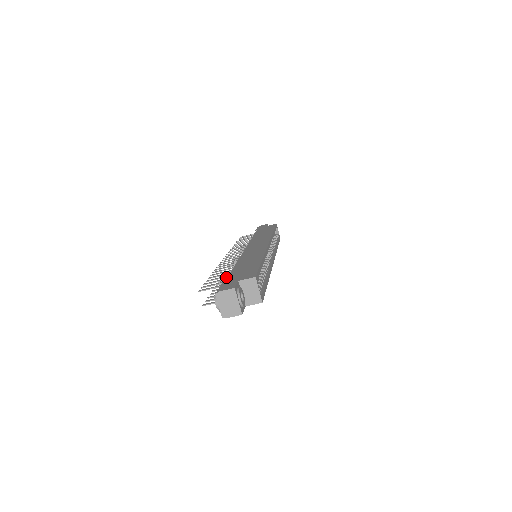
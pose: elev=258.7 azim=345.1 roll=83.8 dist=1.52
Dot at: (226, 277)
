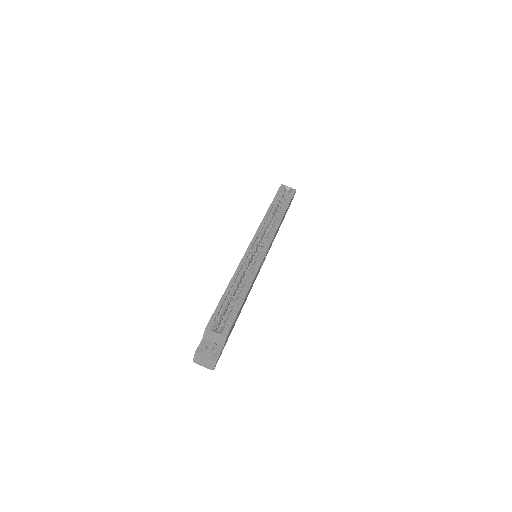
Dot at: occluded
